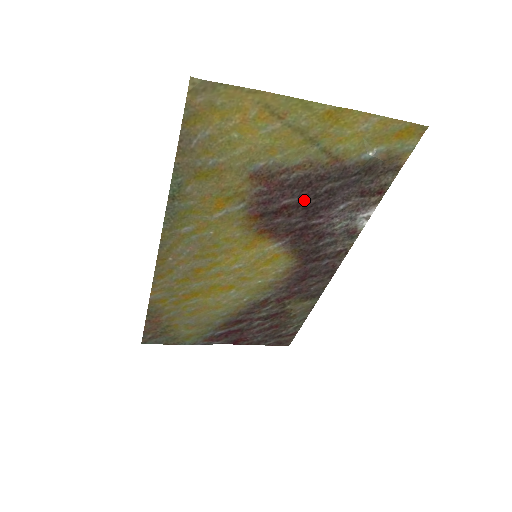
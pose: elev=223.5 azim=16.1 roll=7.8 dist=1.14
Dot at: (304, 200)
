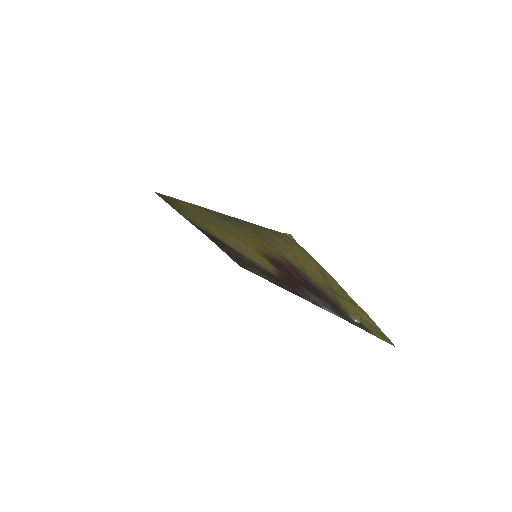
Dot at: (304, 283)
